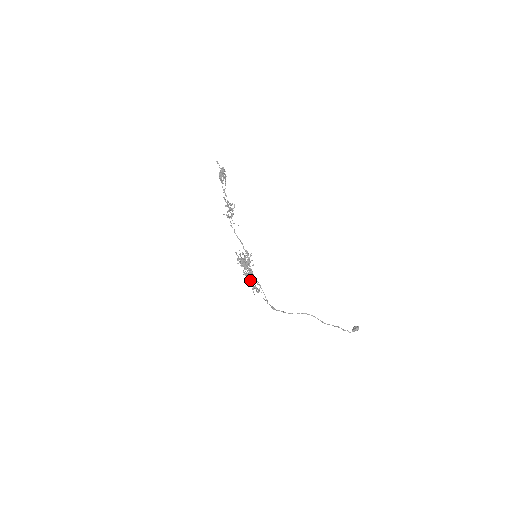
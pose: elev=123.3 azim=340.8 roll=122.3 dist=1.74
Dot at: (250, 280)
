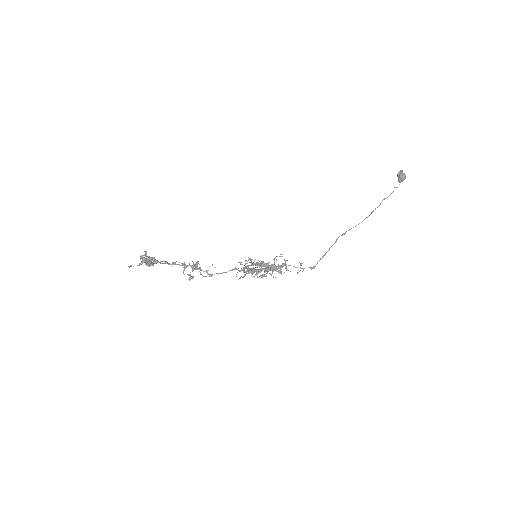
Dot at: occluded
